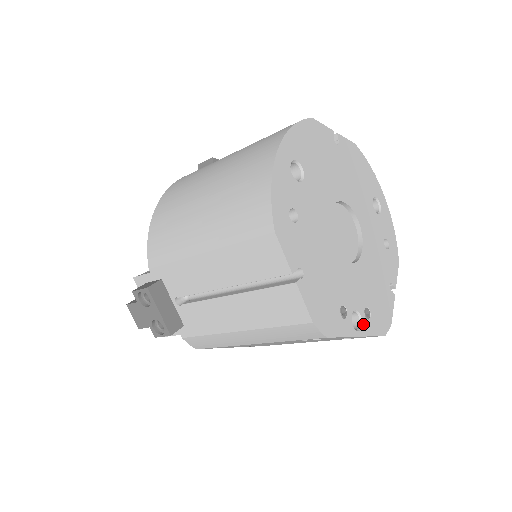
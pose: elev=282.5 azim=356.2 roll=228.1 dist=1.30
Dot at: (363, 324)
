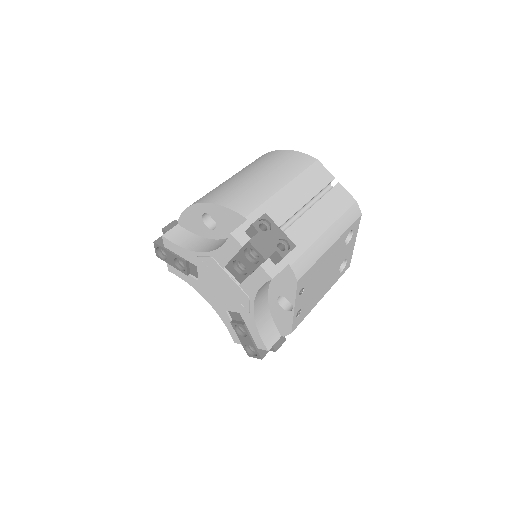
Dot at: occluded
